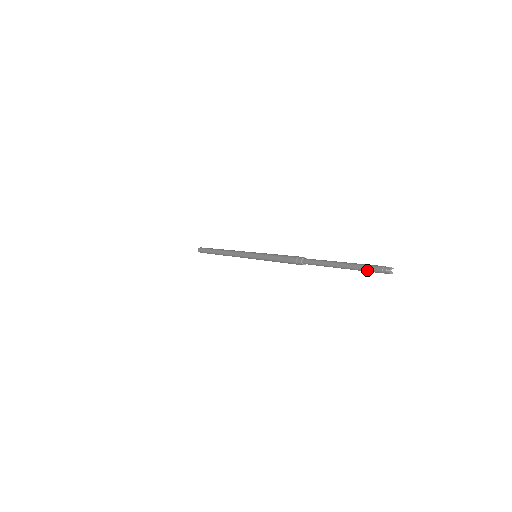
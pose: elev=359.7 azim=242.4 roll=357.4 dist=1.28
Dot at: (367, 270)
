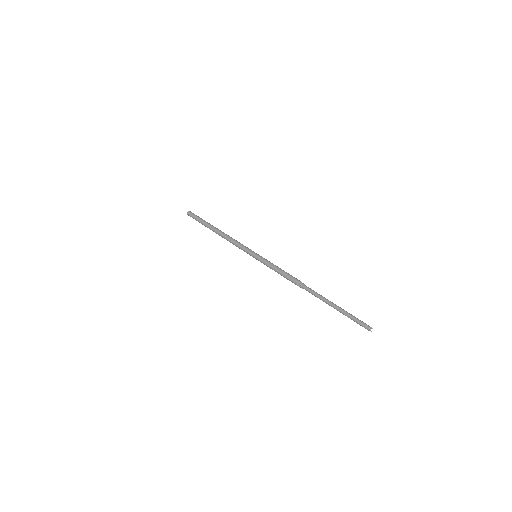
Dot at: (355, 321)
